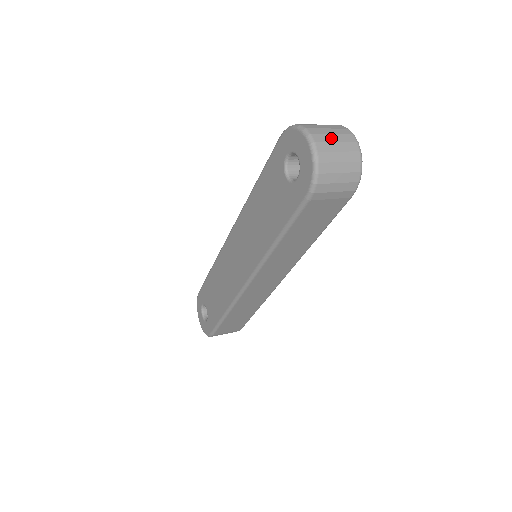
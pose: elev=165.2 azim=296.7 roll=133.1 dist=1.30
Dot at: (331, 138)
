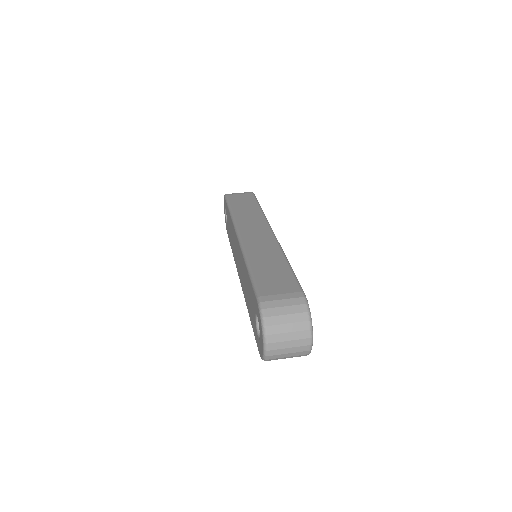
Dot at: (285, 345)
